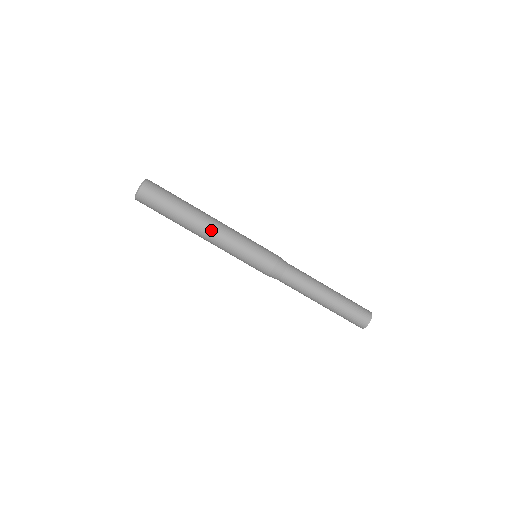
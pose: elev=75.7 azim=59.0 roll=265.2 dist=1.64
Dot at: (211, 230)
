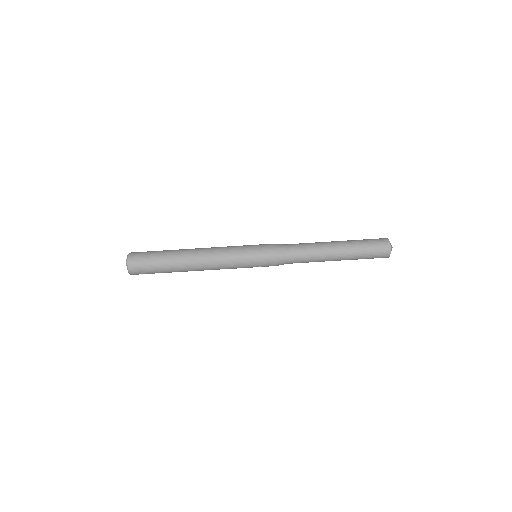
Dot at: (204, 254)
